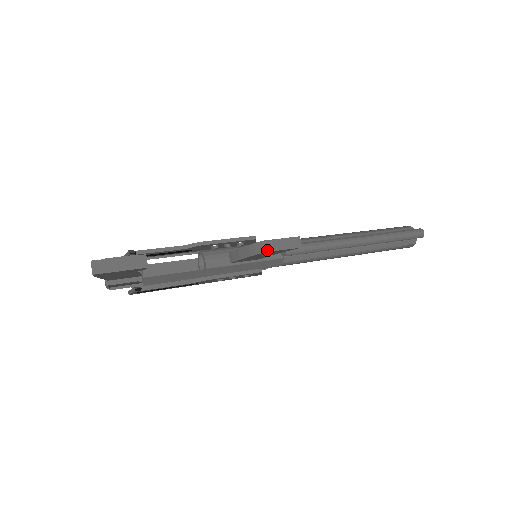
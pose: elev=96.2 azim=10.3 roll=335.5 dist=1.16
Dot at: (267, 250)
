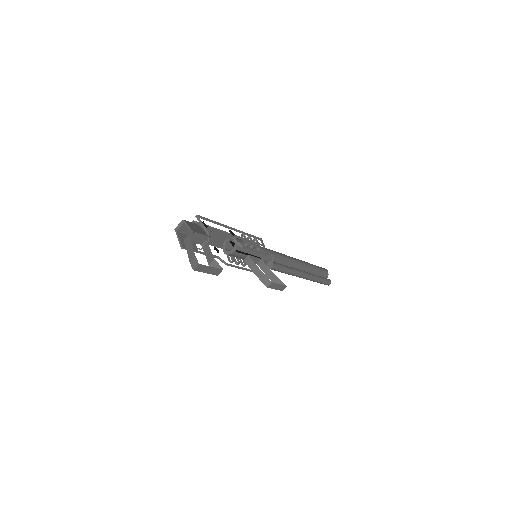
Dot at: (269, 287)
